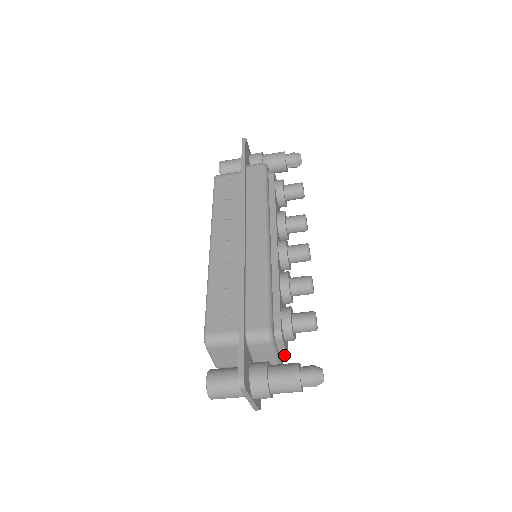
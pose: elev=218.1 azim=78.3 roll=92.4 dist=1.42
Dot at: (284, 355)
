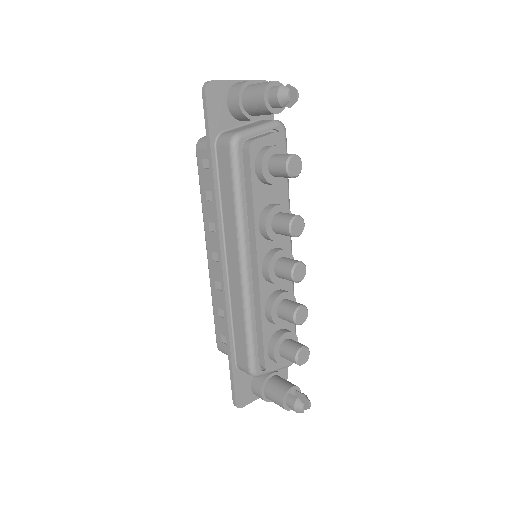
Dot at: (288, 364)
